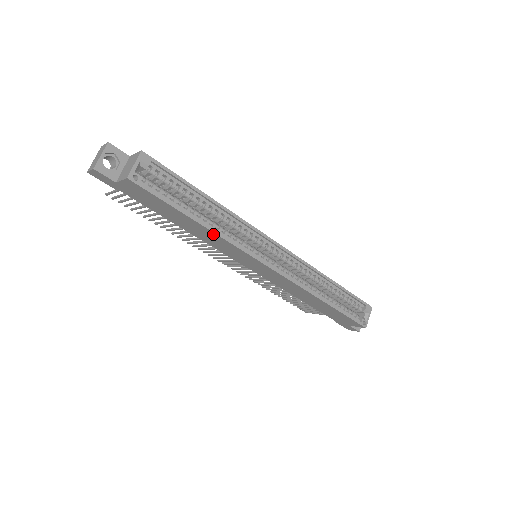
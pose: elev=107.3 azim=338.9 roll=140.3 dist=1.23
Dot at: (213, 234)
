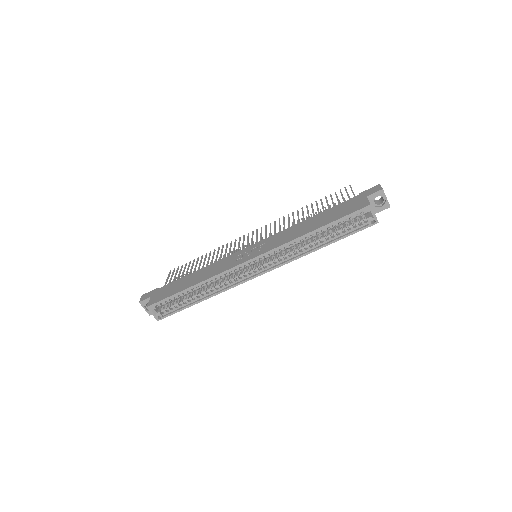
Dot at: (215, 294)
